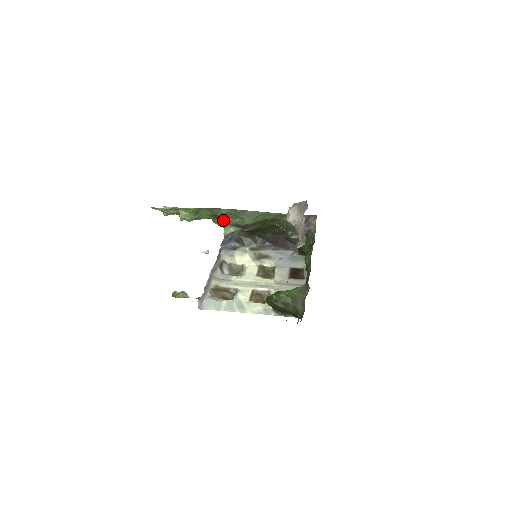
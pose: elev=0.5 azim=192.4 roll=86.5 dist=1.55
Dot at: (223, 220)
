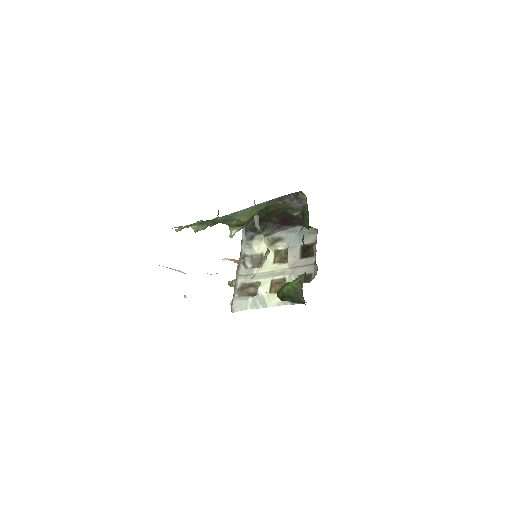
Dot at: occluded
